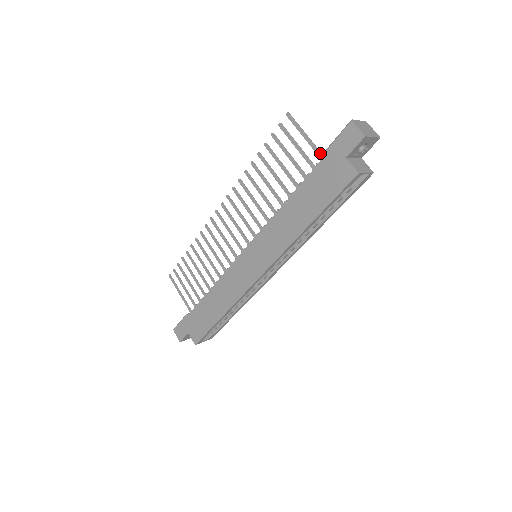
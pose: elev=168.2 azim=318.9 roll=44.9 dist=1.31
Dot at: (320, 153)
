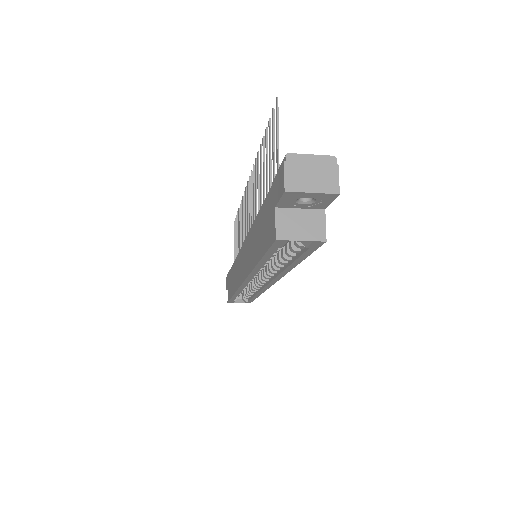
Dot at: occluded
